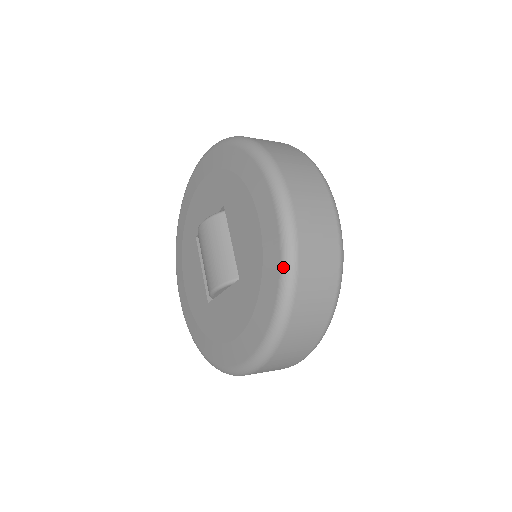
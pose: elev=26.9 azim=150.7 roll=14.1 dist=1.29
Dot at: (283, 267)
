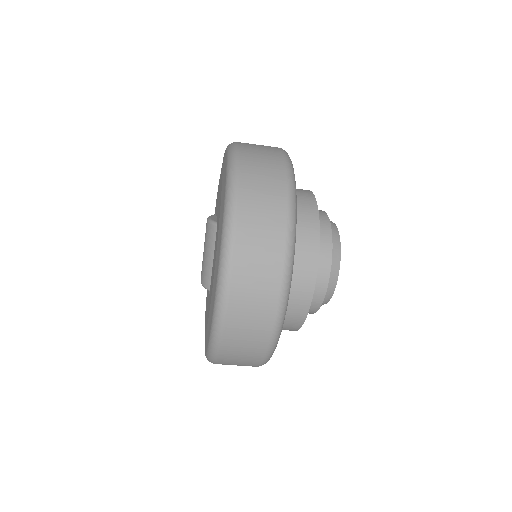
Dot at: (211, 336)
